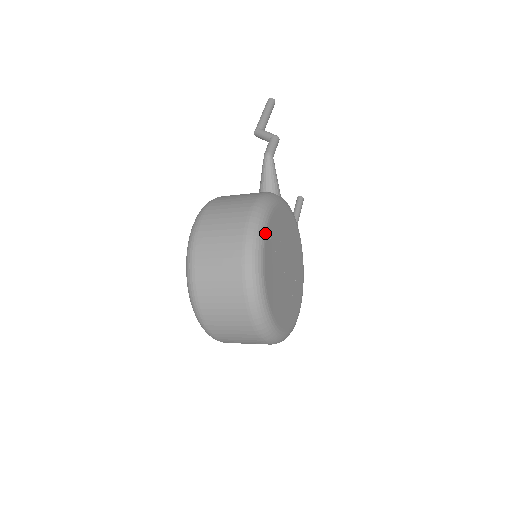
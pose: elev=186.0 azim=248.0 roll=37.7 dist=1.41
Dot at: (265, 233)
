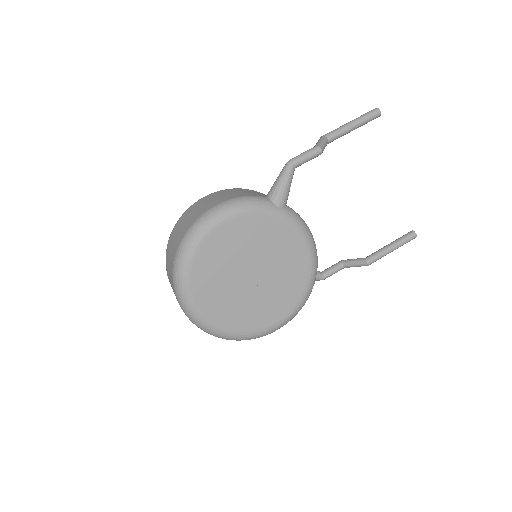
Dot at: (212, 228)
